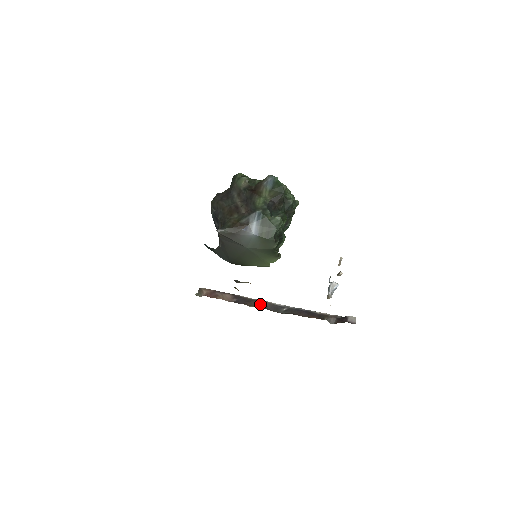
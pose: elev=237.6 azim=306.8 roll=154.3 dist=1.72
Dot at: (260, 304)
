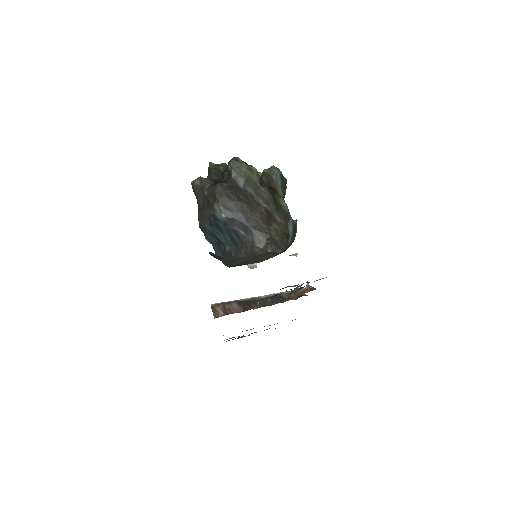
Dot at: (256, 303)
